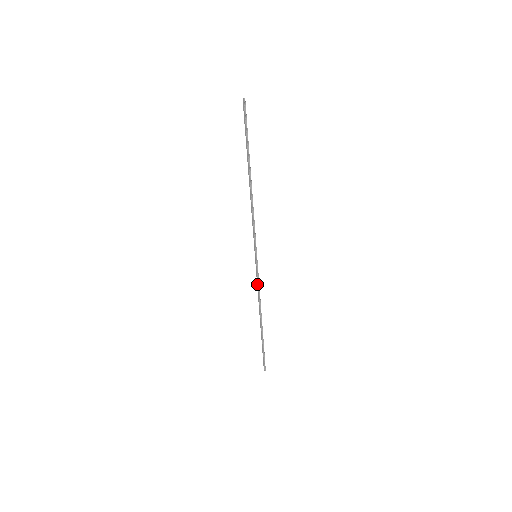
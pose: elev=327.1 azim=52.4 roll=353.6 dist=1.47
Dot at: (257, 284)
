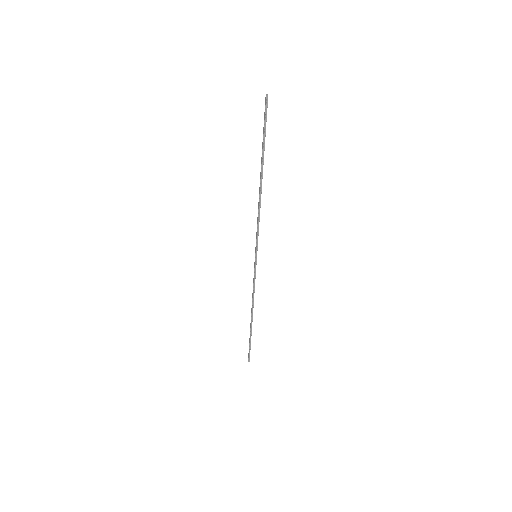
Dot at: (253, 282)
